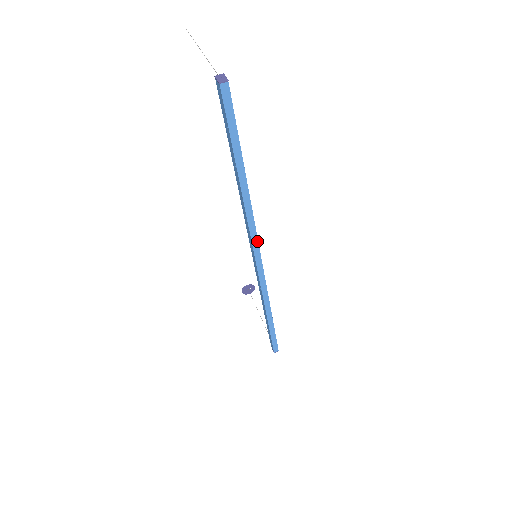
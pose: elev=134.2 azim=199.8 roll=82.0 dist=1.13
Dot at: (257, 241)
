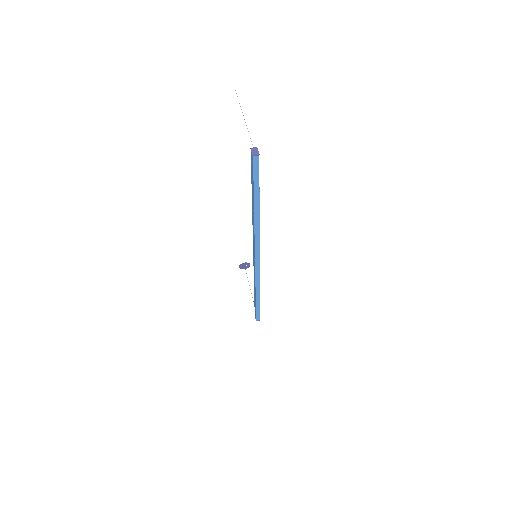
Dot at: (259, 248)
